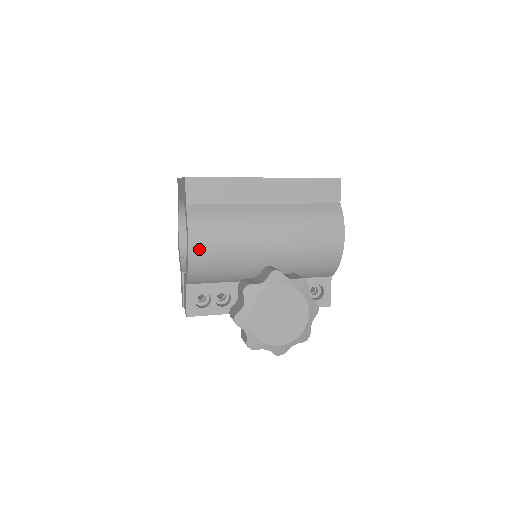
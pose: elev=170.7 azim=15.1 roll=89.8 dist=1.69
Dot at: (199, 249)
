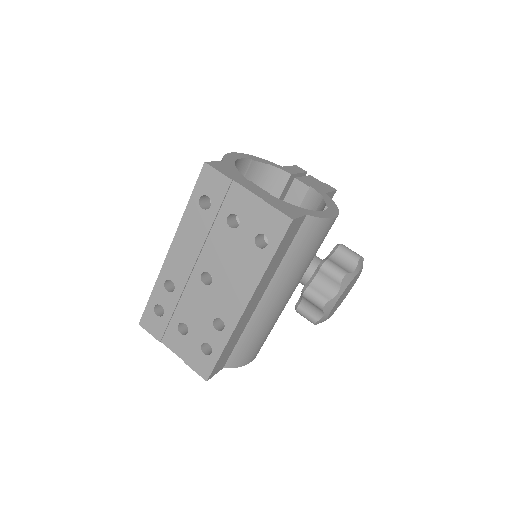
Dot at: occluded
